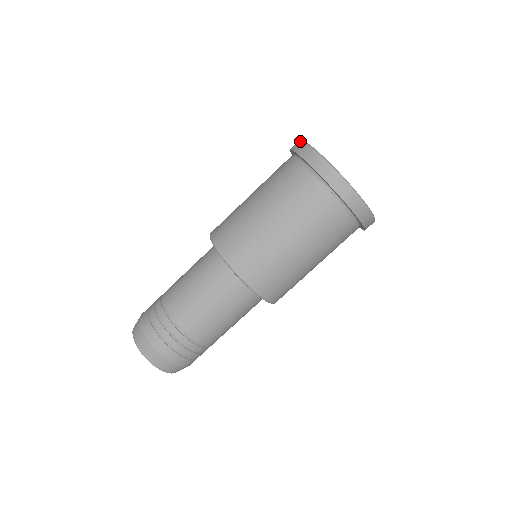
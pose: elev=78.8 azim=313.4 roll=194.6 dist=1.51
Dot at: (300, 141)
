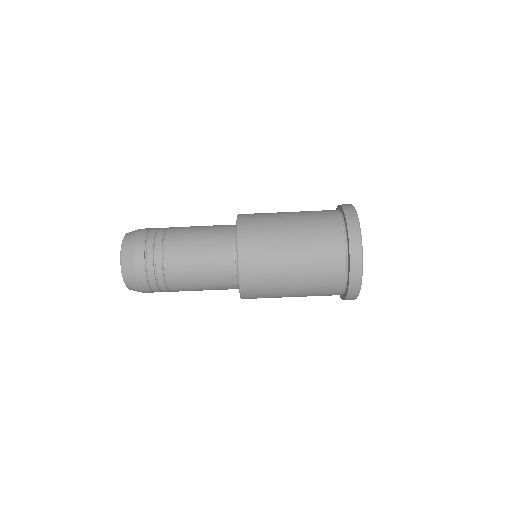
Dot at: occluded
